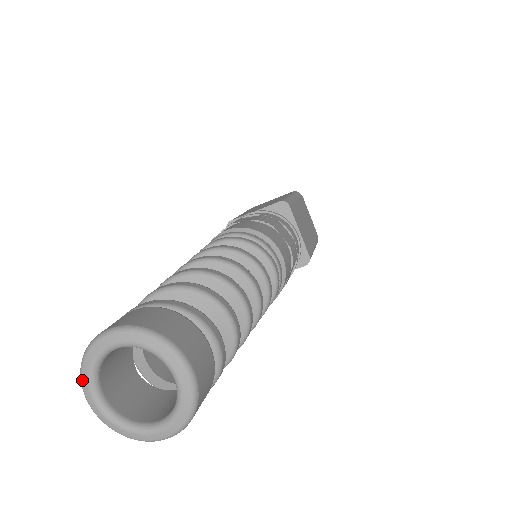
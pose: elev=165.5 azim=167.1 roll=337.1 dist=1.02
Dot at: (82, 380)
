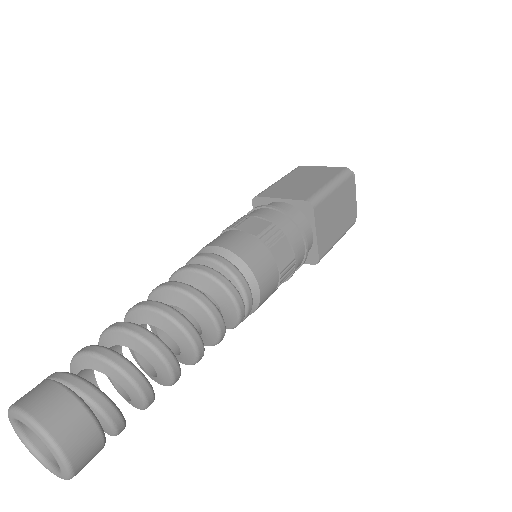
Dot at: (9, 419)
